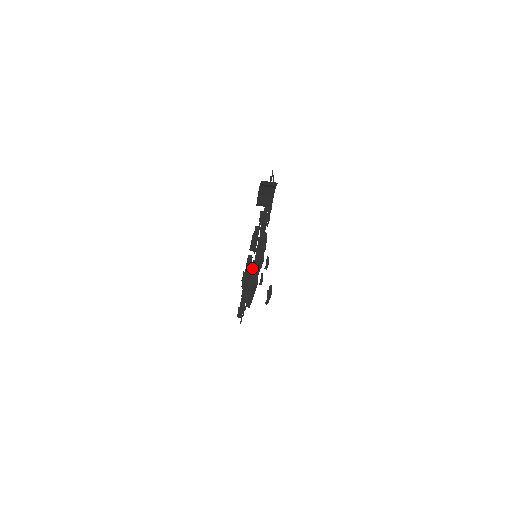
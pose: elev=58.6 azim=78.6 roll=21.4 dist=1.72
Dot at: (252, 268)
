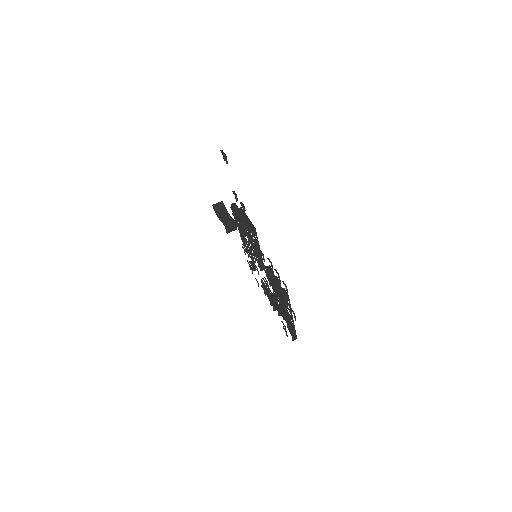
Dot at: occluded
